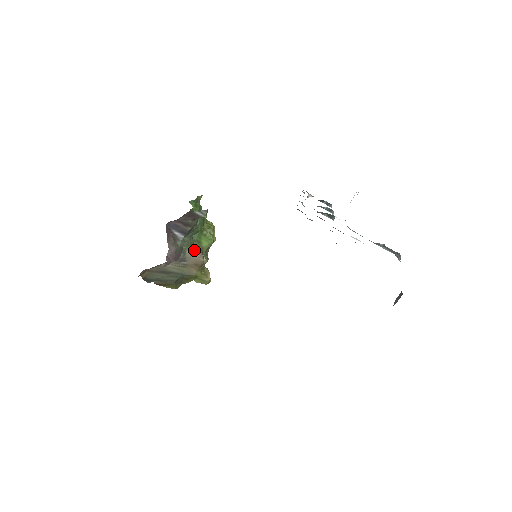
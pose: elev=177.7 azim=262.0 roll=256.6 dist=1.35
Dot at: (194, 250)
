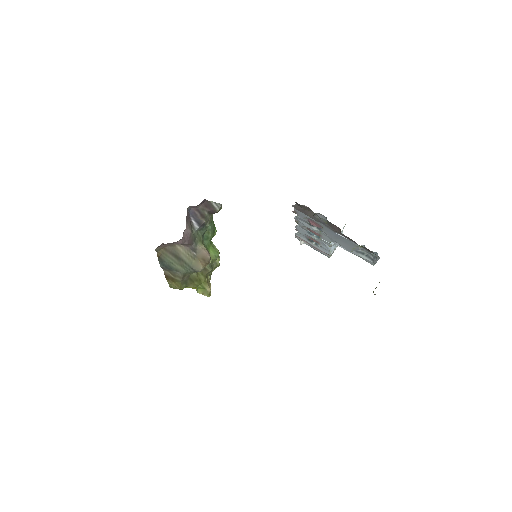
Dot at: (204, 247)
